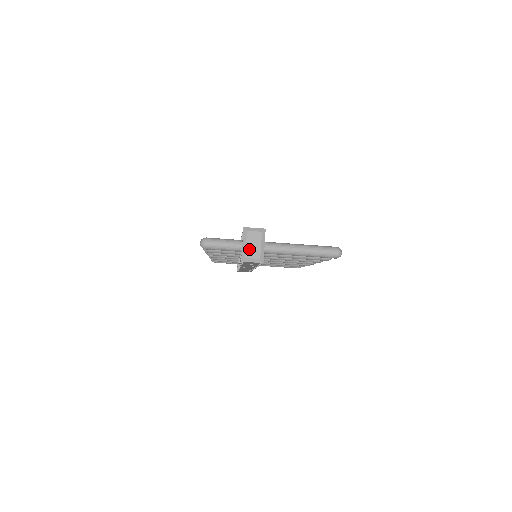
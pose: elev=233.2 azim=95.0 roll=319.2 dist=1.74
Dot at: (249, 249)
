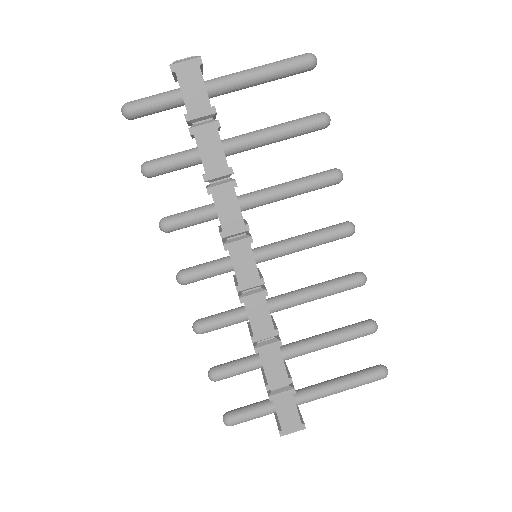
Dot at: occluded
